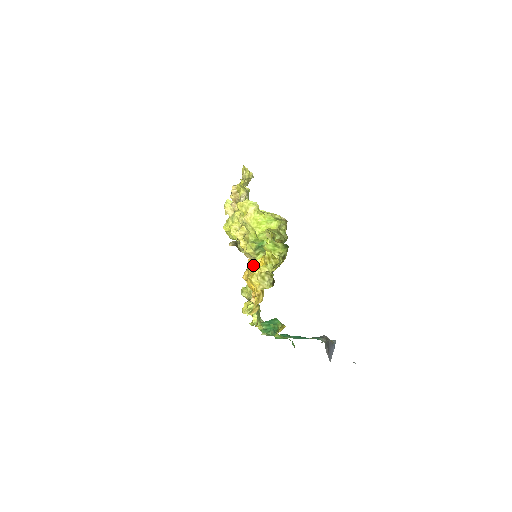
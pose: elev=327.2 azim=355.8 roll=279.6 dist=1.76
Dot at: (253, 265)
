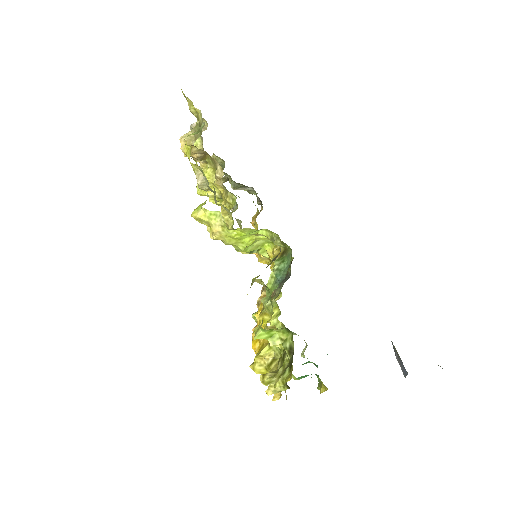
Dot at: occluded
